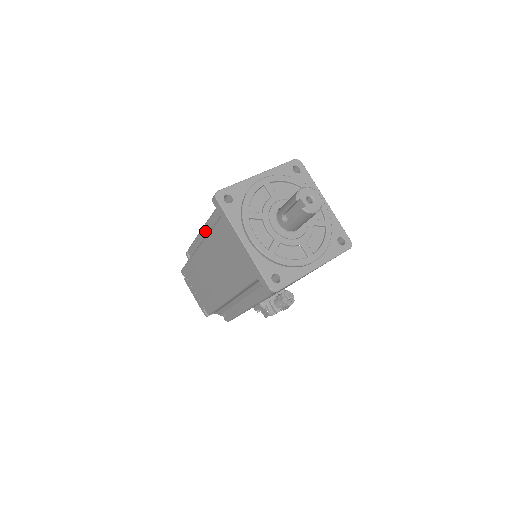
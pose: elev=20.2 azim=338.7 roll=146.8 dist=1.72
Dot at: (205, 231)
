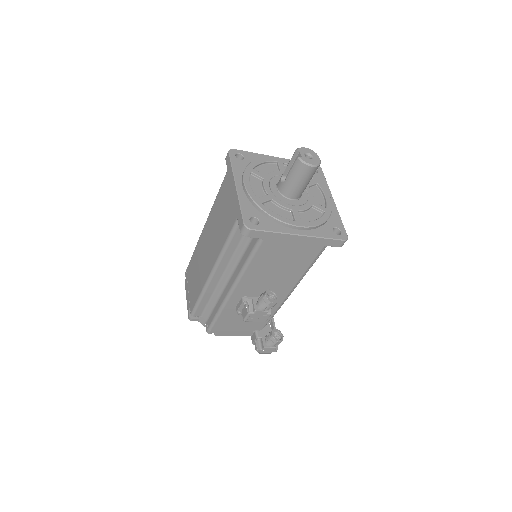
Dot at: occluded
